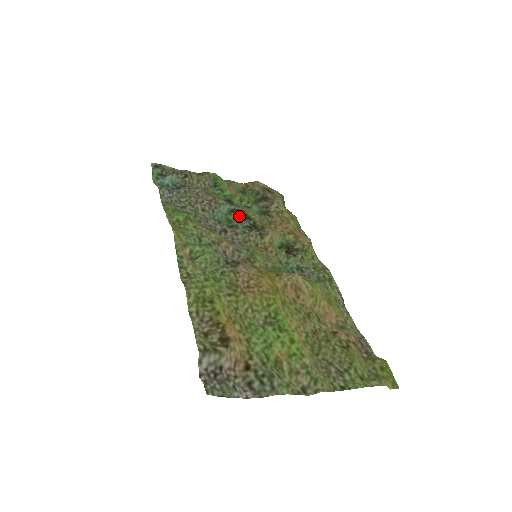
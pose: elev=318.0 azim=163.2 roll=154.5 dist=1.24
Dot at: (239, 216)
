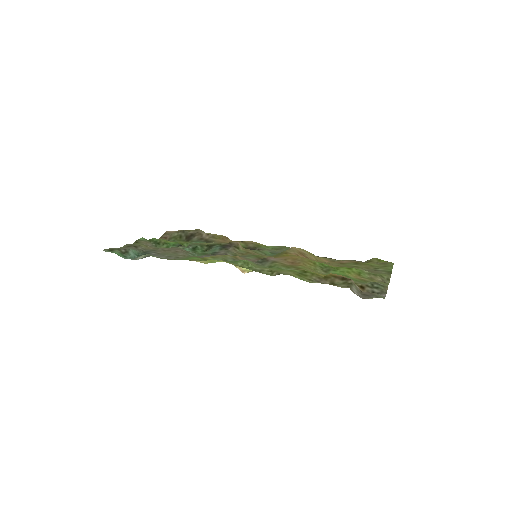
Dot at: (203, 249)
